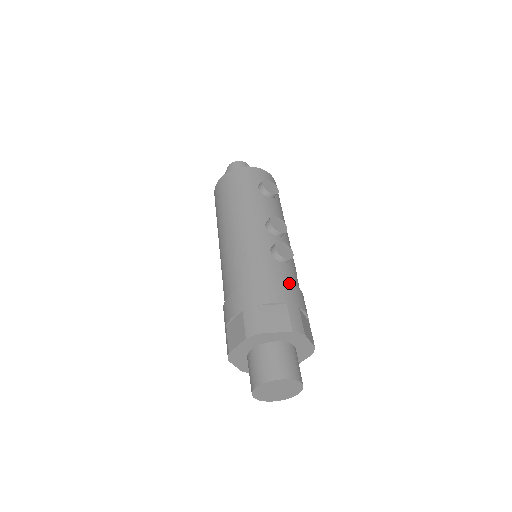
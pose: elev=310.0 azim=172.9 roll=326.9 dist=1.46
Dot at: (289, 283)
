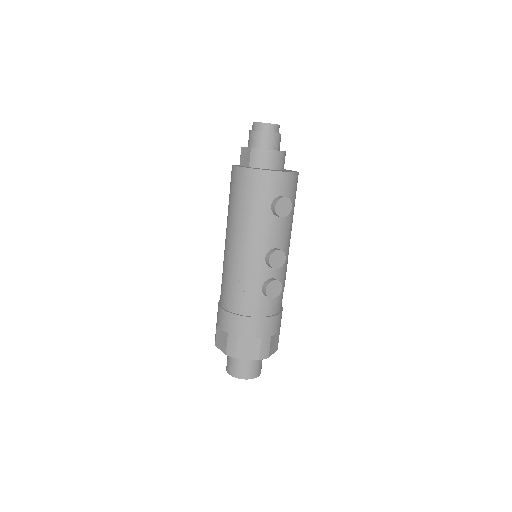
Dot at: (269, 317)
